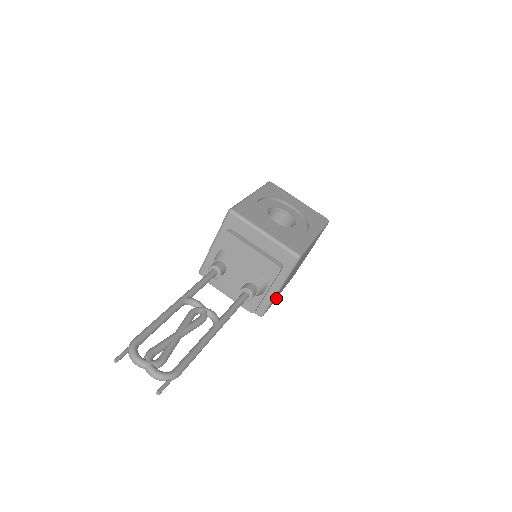
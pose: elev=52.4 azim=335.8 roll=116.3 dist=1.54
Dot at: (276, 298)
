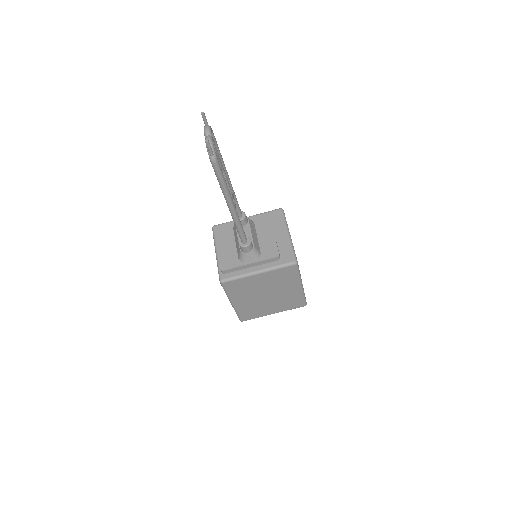
Dot at: (232, 297)
